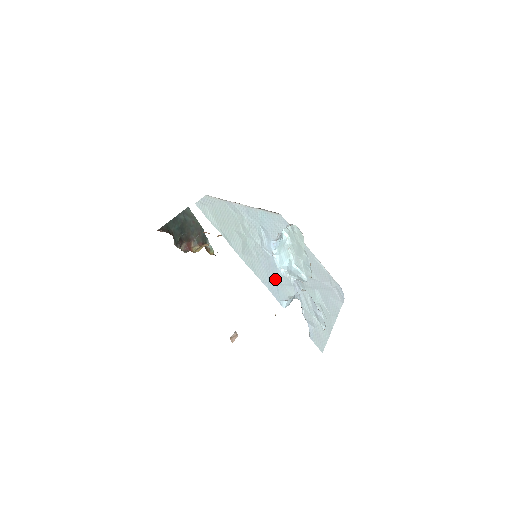
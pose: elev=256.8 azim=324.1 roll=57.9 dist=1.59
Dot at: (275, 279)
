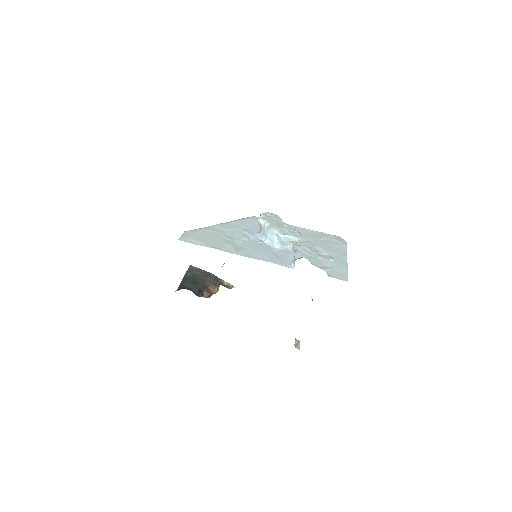
Dot at: (275, 255)
